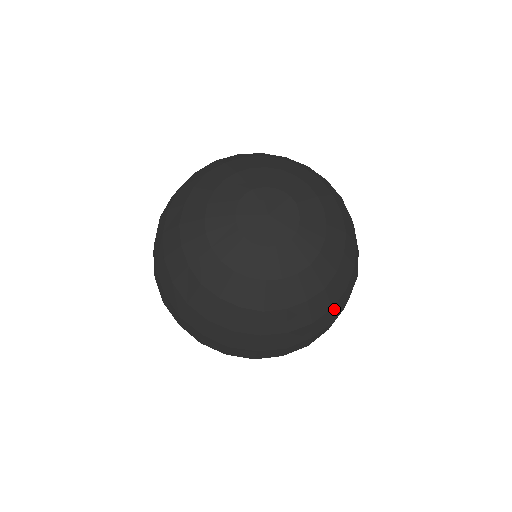
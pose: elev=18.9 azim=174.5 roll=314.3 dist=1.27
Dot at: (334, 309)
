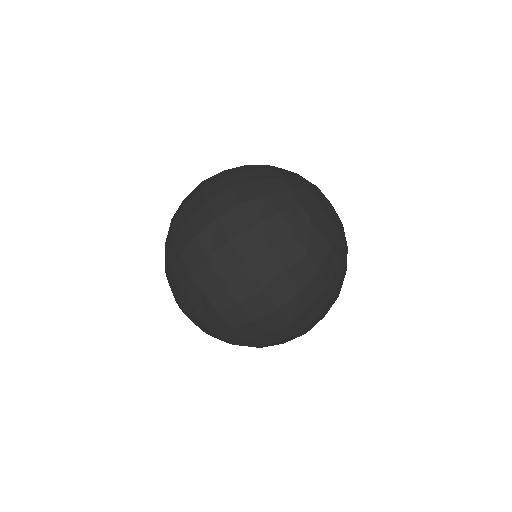
Dot at: occluded
